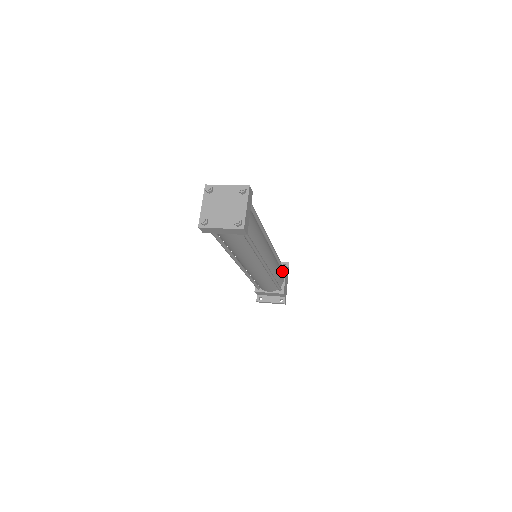
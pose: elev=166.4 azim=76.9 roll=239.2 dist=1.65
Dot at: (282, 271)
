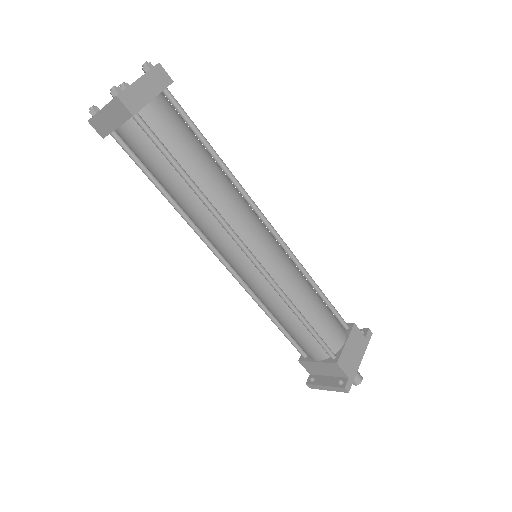
Dot at: (342, 328)
